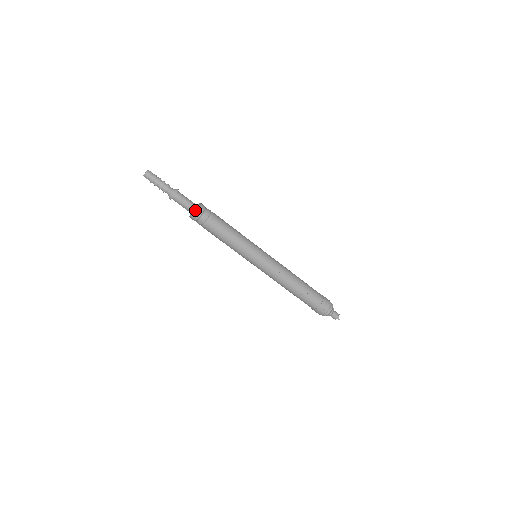
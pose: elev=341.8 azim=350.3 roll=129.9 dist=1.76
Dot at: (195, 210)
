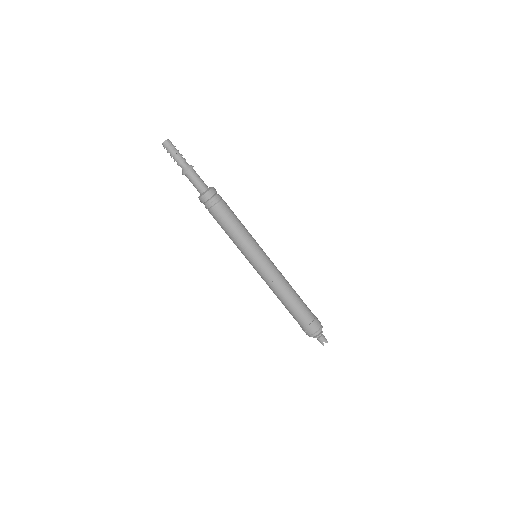
Dot at: (201, 195)
